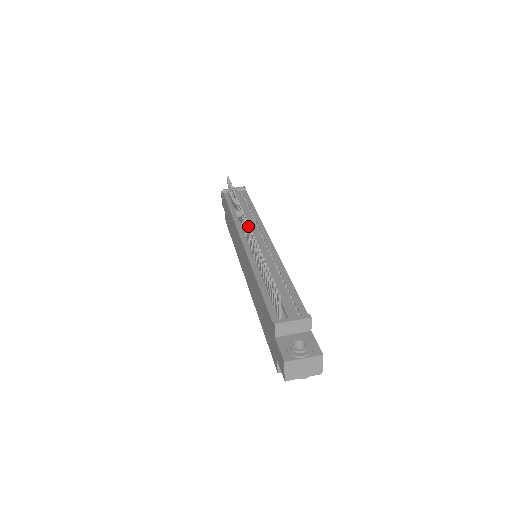
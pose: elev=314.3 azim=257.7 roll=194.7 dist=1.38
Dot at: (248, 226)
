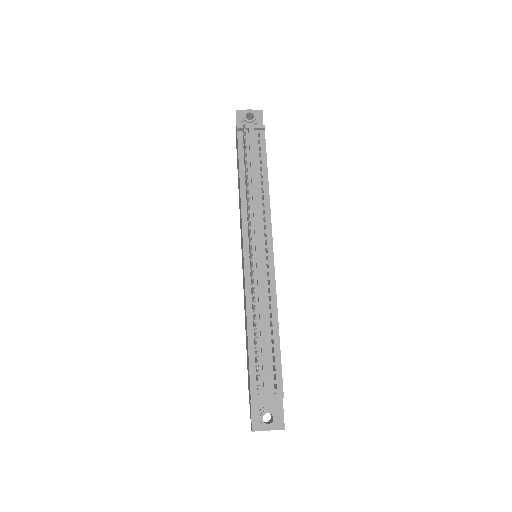
Dot at: (250, 253)
